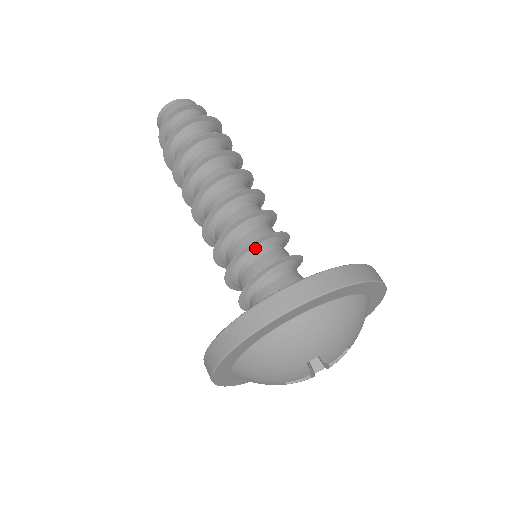
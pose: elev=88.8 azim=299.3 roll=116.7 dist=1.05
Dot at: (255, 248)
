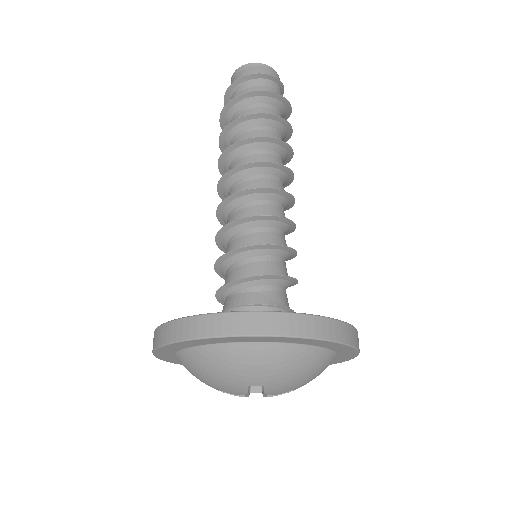
Dot at: (260, 251)
